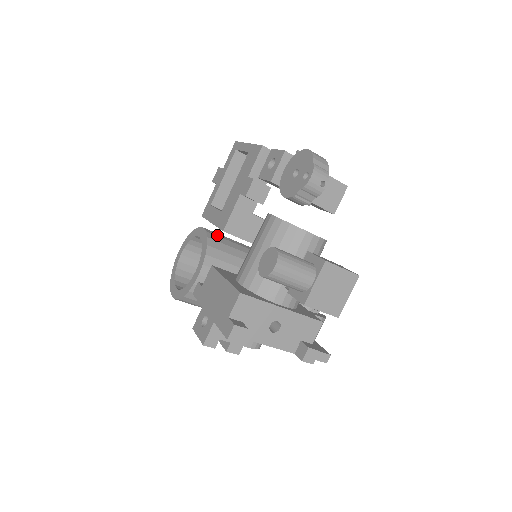
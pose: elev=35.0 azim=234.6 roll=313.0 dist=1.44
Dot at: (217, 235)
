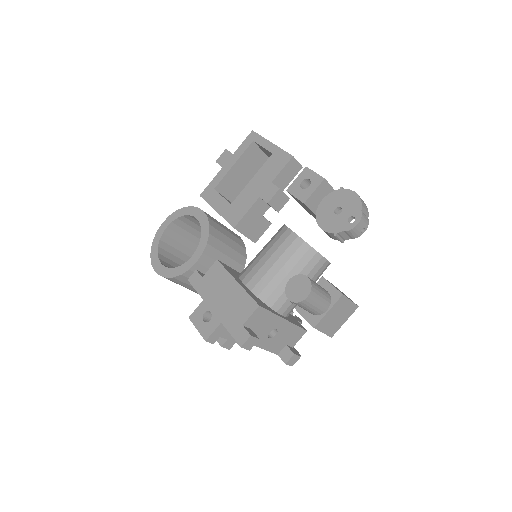
Dot at: (215, 221)
